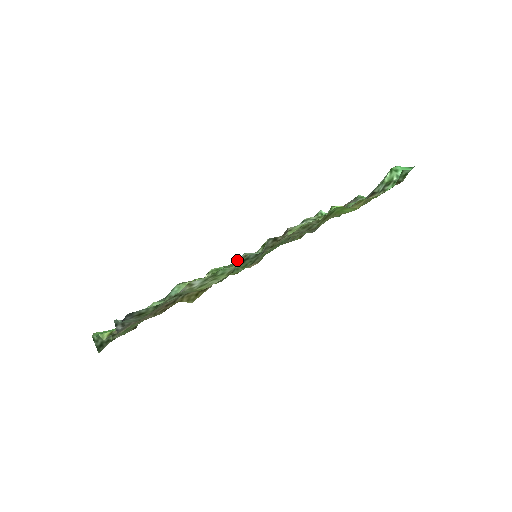
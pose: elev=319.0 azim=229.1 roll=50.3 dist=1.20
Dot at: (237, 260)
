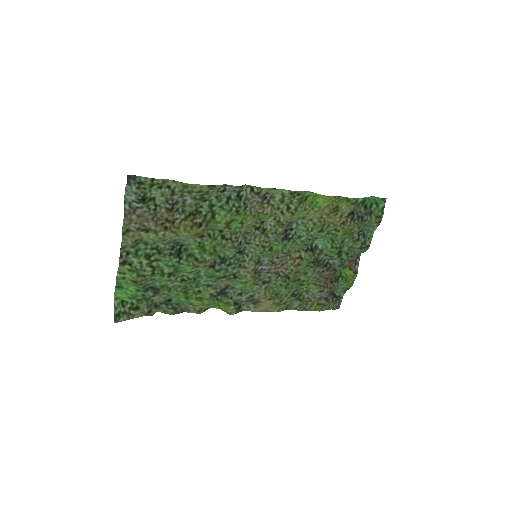
Dot at: (238, 252)
